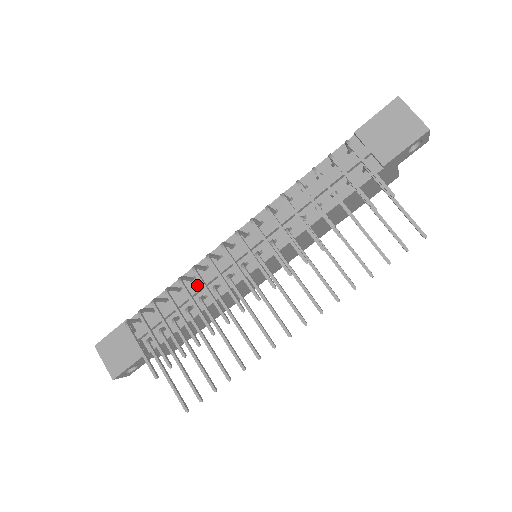
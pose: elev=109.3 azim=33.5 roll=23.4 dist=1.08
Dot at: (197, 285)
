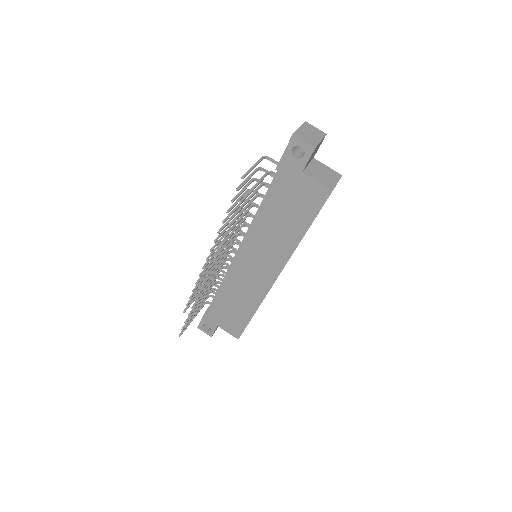
Dot at: occluded
